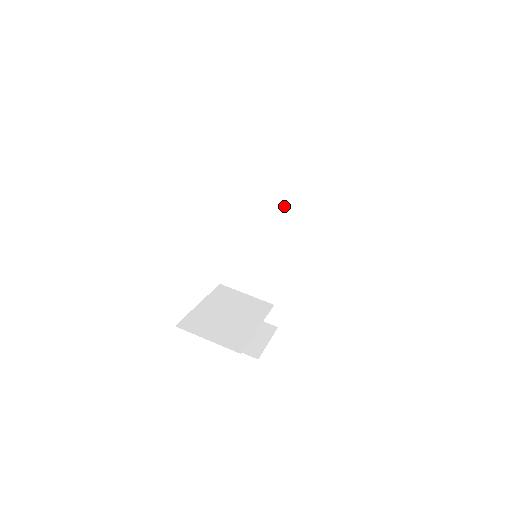
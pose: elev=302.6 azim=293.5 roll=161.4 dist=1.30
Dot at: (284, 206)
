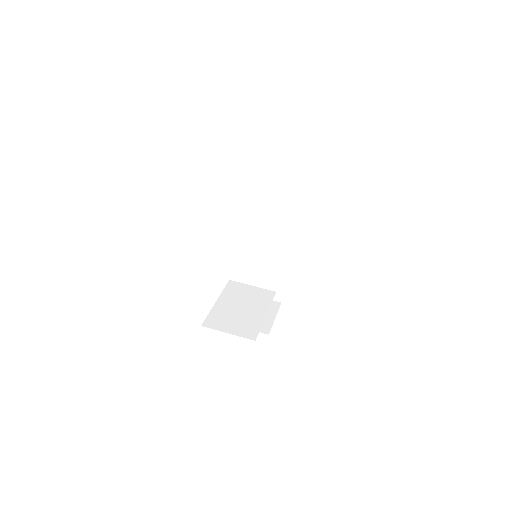
Dot at: (273, 206)
